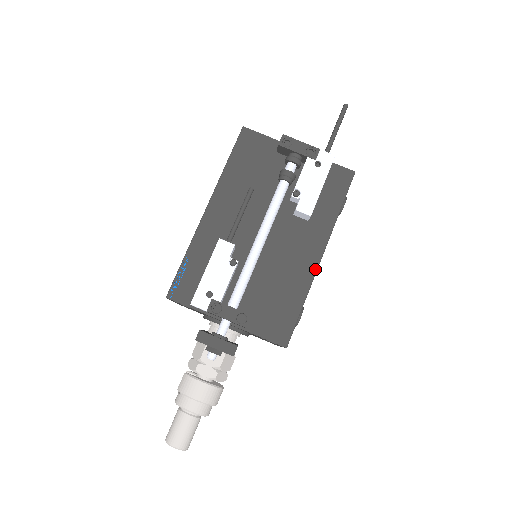
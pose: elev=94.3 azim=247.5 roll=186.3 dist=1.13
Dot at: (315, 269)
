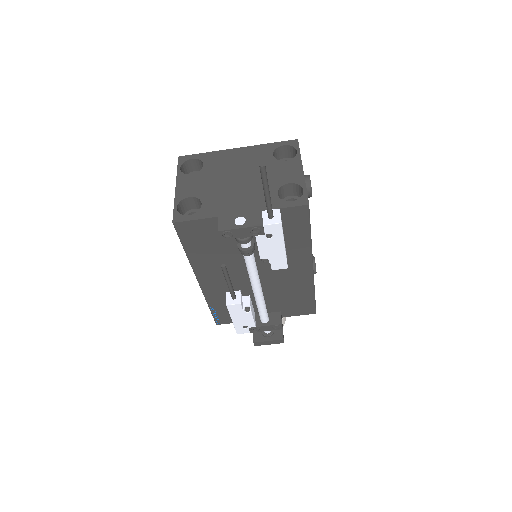
Dot at: (312, 276)
